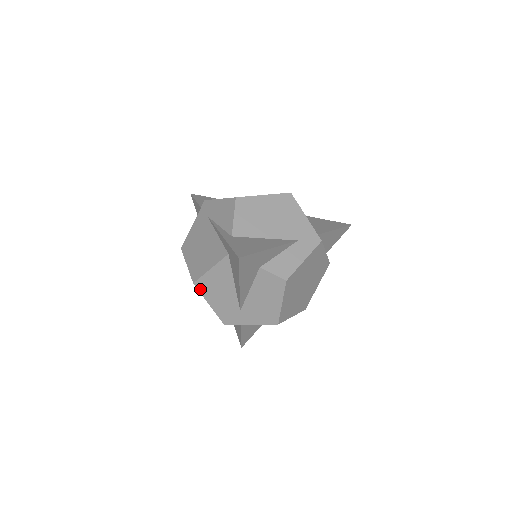
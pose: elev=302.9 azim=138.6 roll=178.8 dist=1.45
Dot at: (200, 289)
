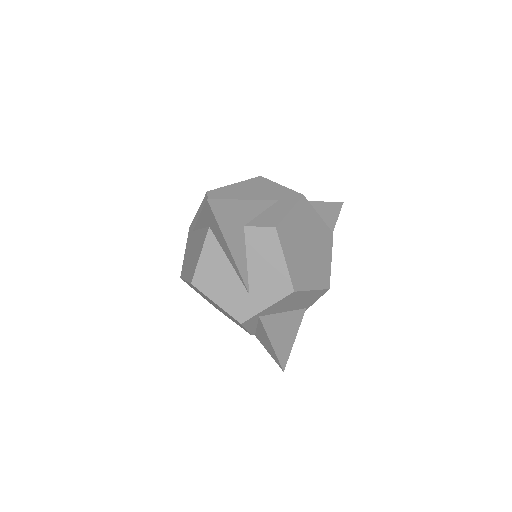
Dot at: (200, 288)
